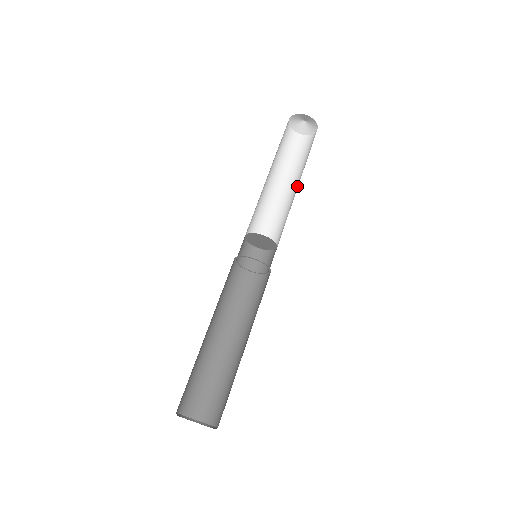
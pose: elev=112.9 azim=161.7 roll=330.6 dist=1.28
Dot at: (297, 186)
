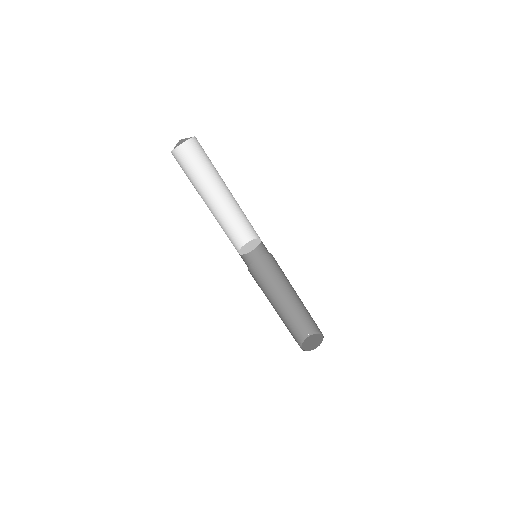
Dot at: (228, 190)
